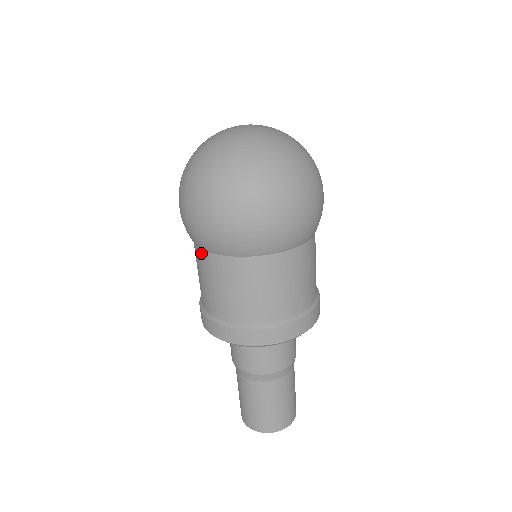
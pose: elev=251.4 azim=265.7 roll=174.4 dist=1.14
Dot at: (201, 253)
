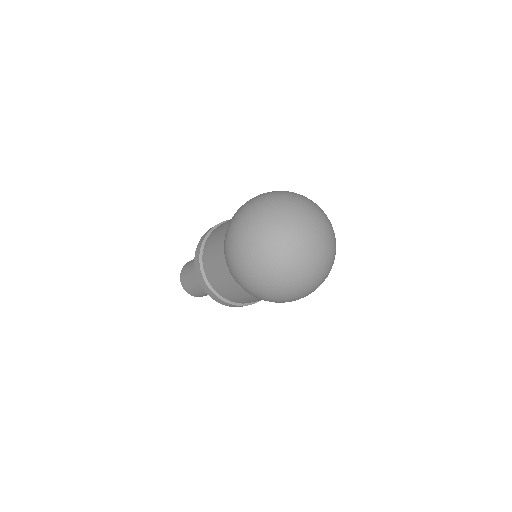
Dot at: (223, 257)
